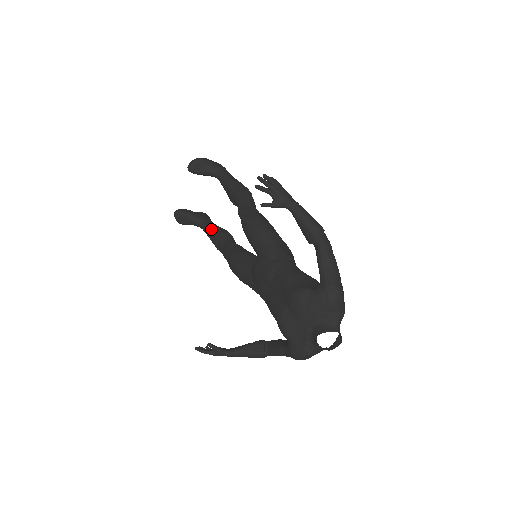
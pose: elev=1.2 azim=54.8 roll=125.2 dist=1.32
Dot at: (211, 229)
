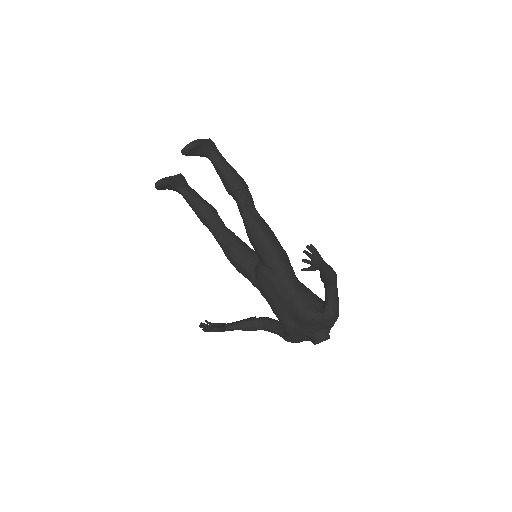
Dot at: (196, 203)
